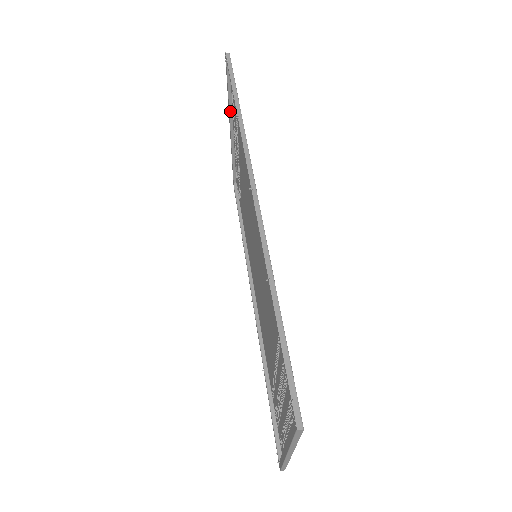
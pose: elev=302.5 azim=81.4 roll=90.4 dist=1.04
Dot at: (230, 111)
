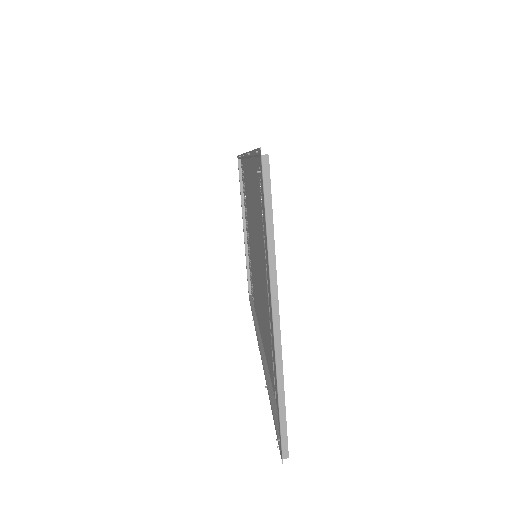
Dot at: (243, 212)
